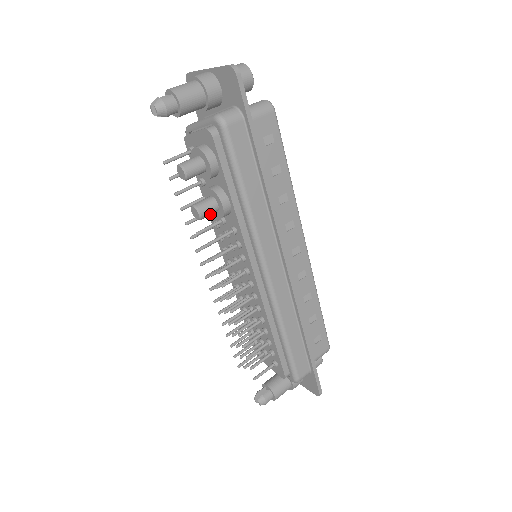
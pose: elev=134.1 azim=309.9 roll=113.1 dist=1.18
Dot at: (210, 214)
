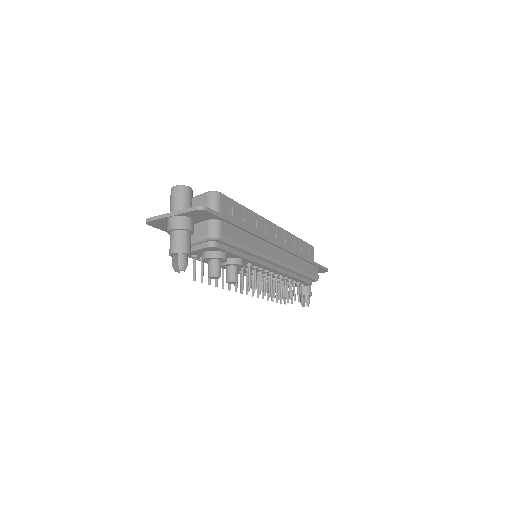
Dot at: (237, 274)
